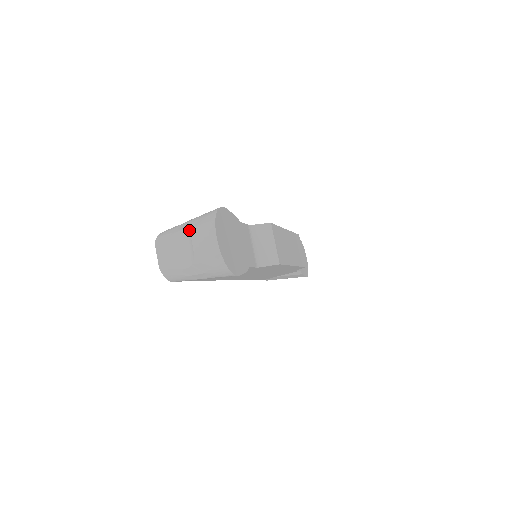
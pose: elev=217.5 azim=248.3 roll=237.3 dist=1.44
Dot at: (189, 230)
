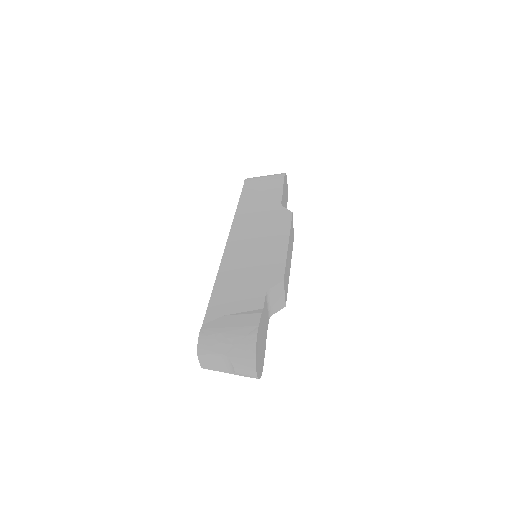
Dot at: (231, 359)
